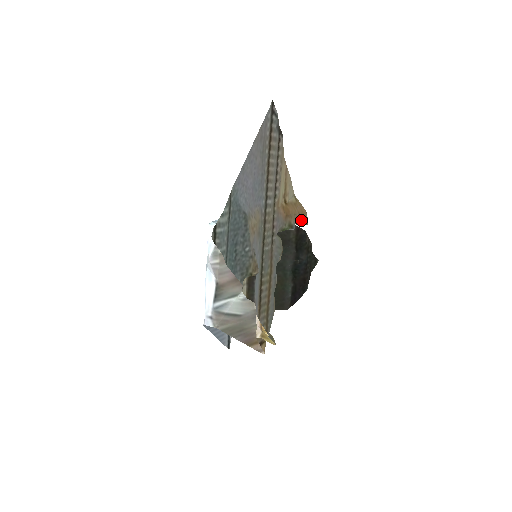
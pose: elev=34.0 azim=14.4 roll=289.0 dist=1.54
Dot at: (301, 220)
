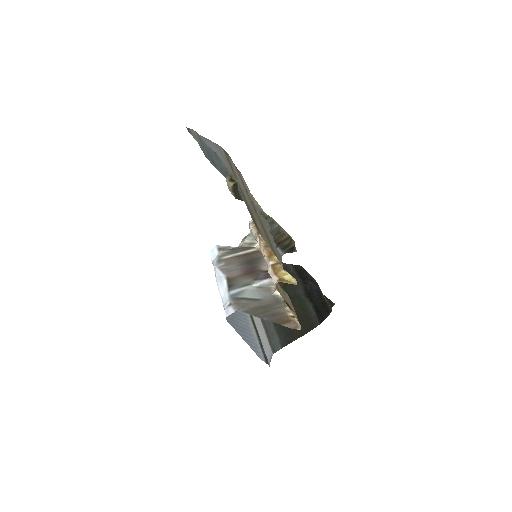
Dot at: (284, 230)
